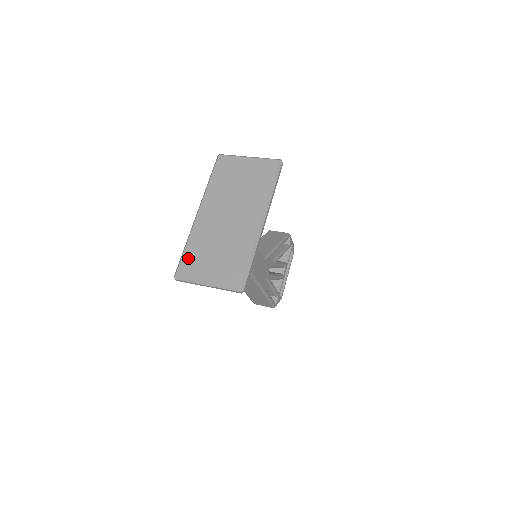
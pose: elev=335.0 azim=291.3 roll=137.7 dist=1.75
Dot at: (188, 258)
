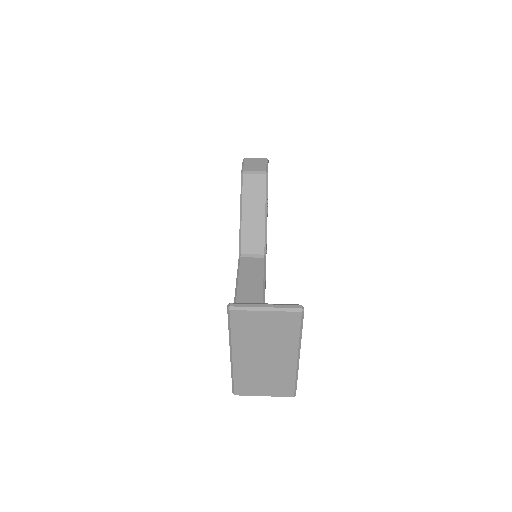
Dot at: (240, 385)
